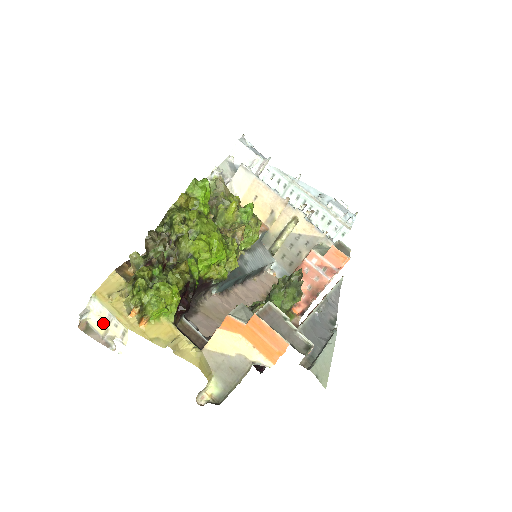
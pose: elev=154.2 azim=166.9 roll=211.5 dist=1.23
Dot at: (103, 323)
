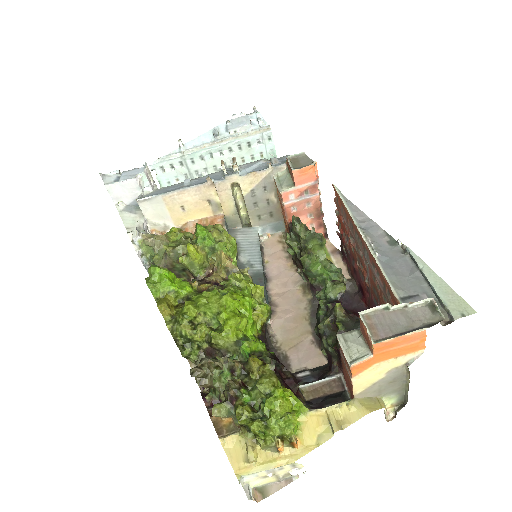
Dot at: (268, 477)
